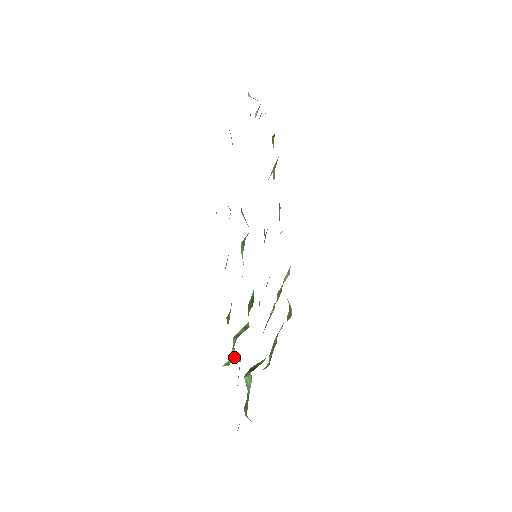
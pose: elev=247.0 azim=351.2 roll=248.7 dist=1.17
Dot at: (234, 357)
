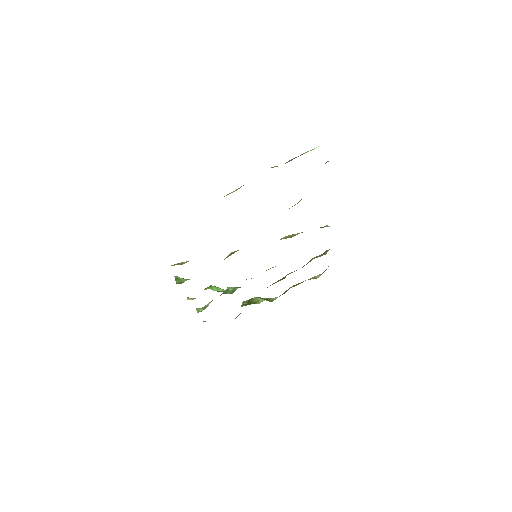
Dot at: occluded
